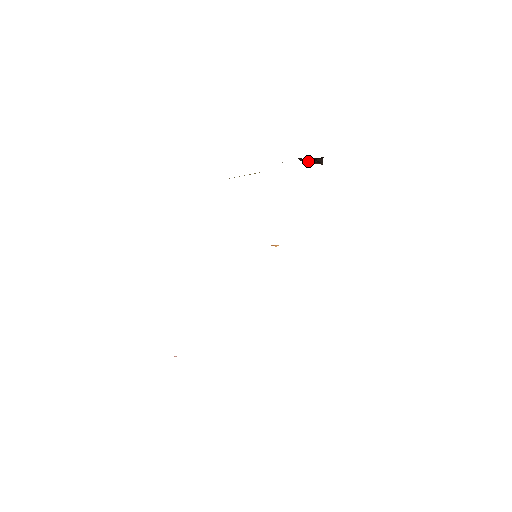
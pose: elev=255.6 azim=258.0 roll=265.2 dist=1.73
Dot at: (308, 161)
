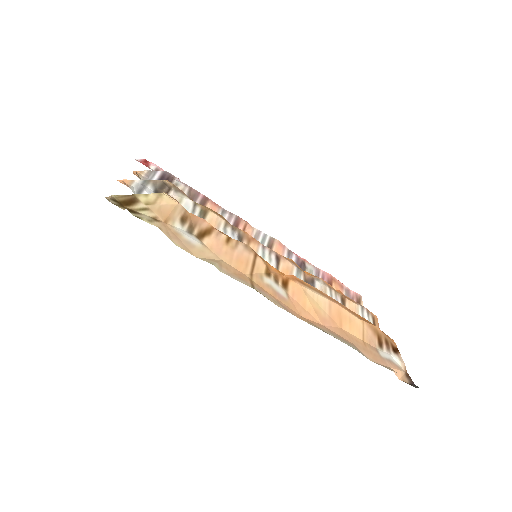
Dot at: occluded
